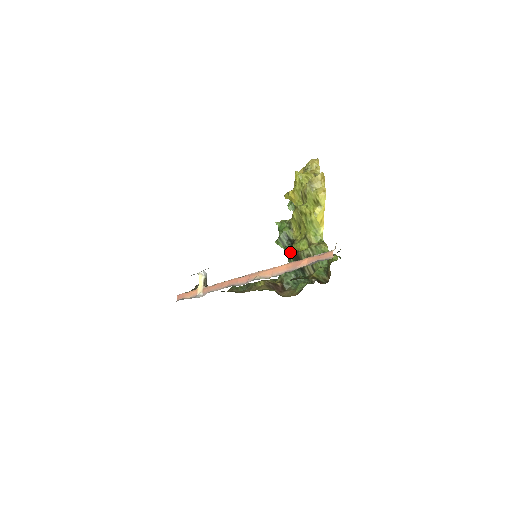
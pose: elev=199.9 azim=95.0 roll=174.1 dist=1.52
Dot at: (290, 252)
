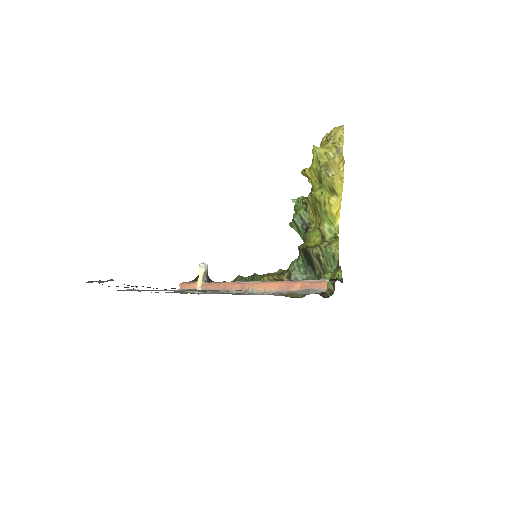
Dot at: (304, 239)
